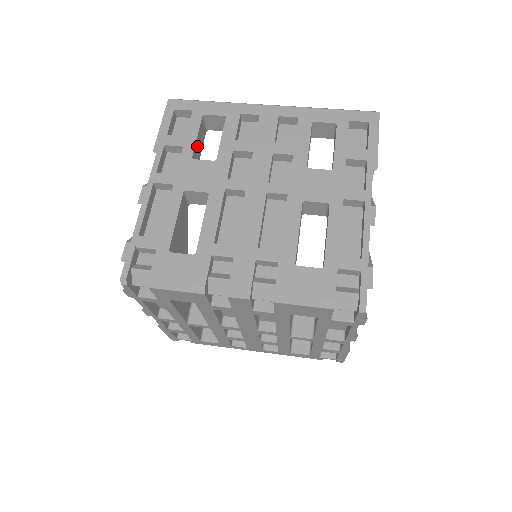
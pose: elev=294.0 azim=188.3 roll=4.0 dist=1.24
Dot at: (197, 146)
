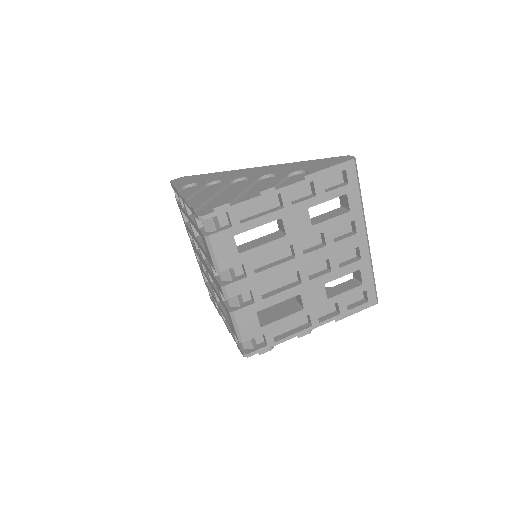
Dot at: occluded
